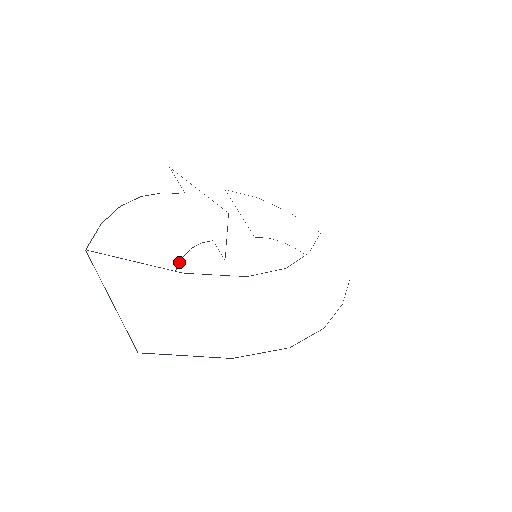
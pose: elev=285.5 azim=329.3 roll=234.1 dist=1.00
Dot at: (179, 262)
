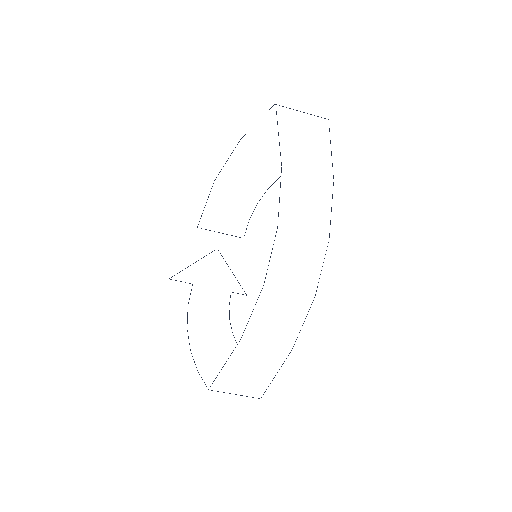
Dot at: (234, 337)
